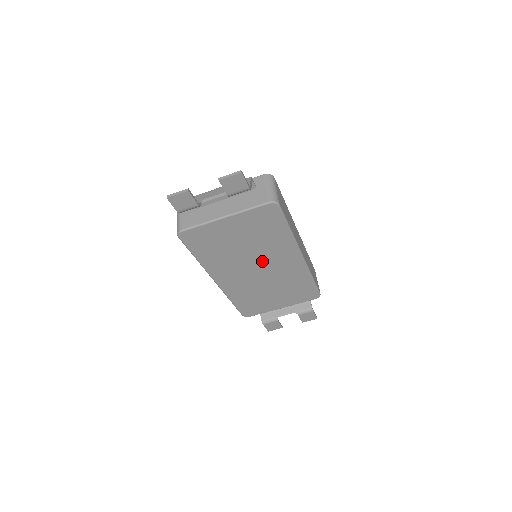
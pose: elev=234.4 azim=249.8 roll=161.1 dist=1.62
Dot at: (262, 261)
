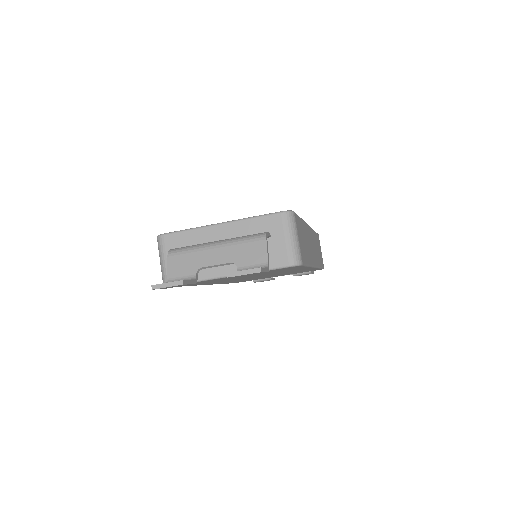
Dot at: occluded
